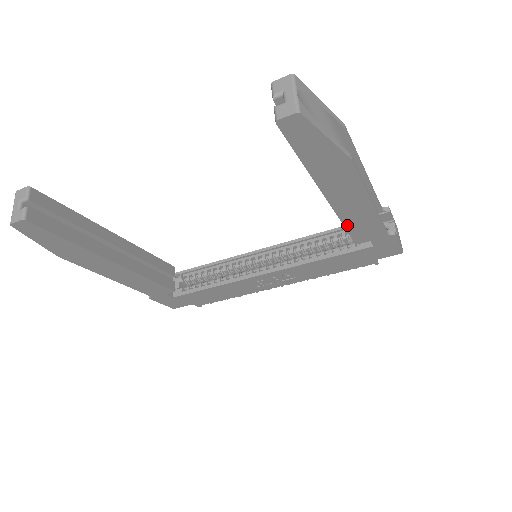
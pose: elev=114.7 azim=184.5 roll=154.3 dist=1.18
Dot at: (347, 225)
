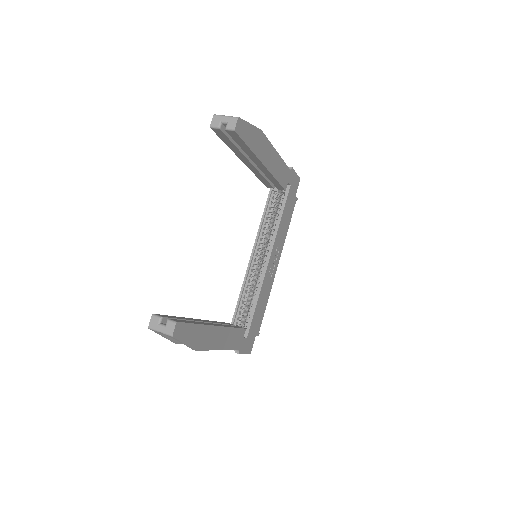
Dot at: (277, 179)
